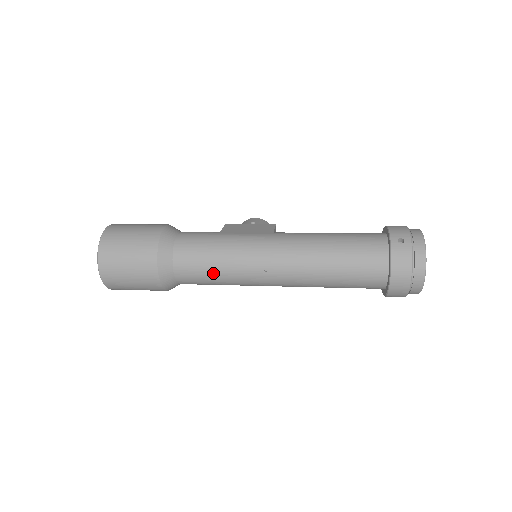
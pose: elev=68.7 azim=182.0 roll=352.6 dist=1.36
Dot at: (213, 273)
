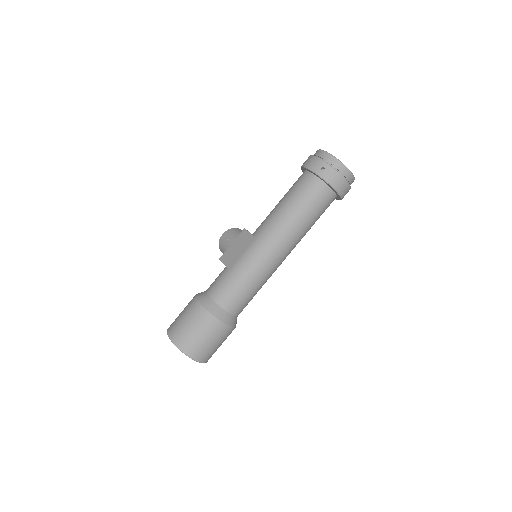
Dot at: (252, 292)
